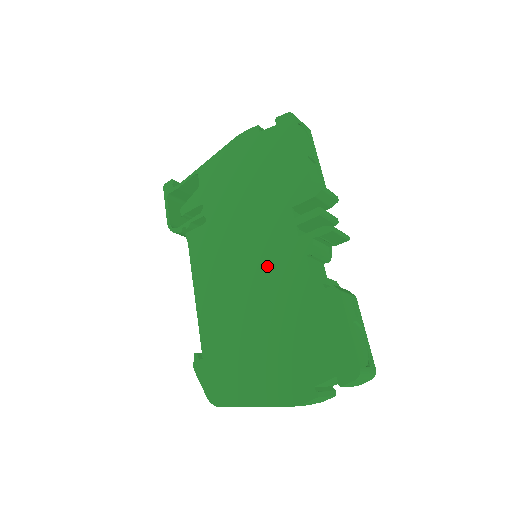
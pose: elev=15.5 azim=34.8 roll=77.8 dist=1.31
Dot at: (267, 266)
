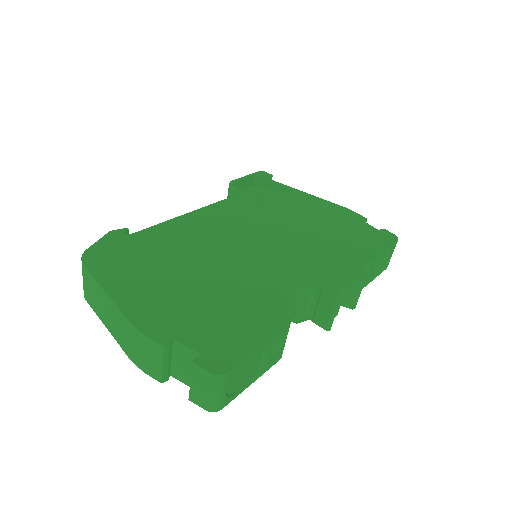
Dot at: (261, 259)
